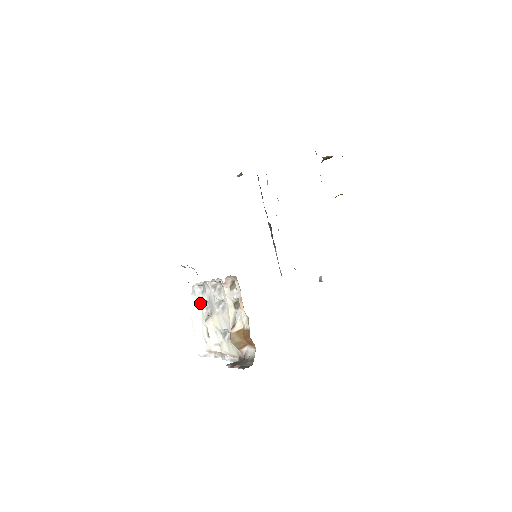
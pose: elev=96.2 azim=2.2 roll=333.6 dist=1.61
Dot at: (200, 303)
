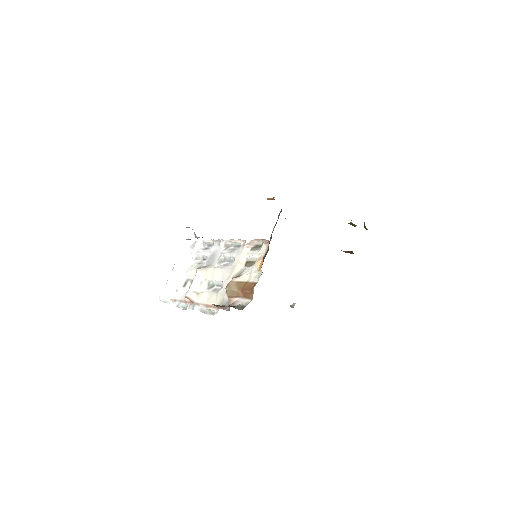
Dot at: (195, 257)
